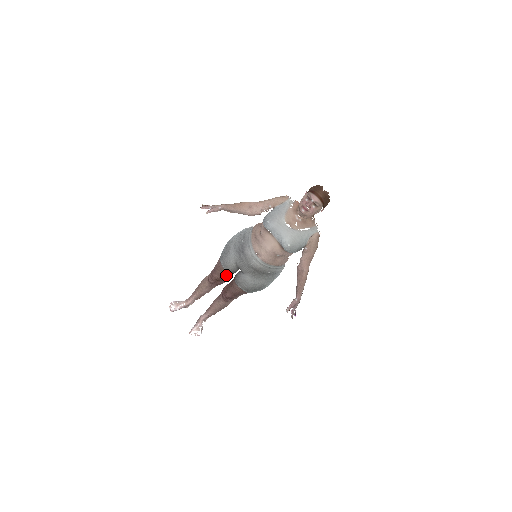
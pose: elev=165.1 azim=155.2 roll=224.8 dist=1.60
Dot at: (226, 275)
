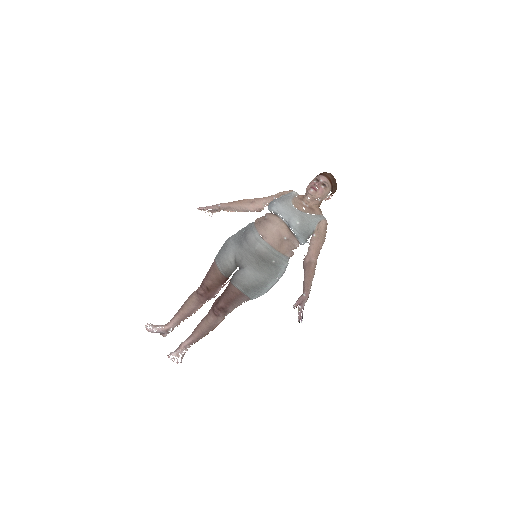
Dot at: (220, 279)
